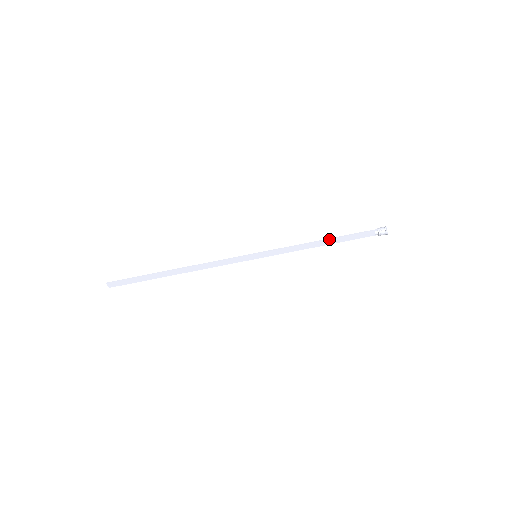
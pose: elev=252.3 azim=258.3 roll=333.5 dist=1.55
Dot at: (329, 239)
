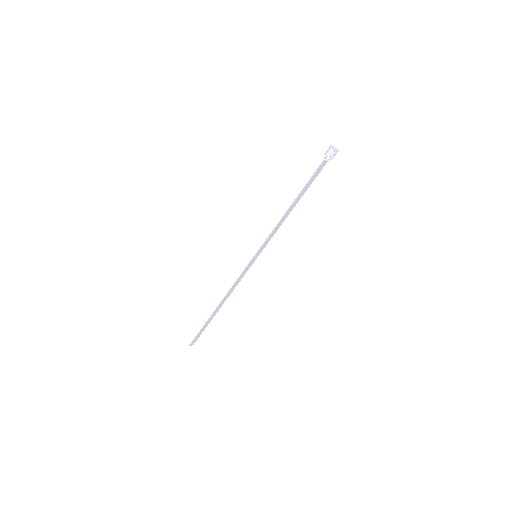
Dot at: (295, 200)
